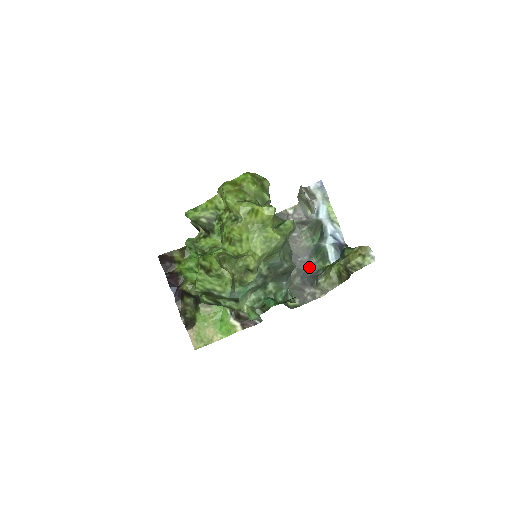
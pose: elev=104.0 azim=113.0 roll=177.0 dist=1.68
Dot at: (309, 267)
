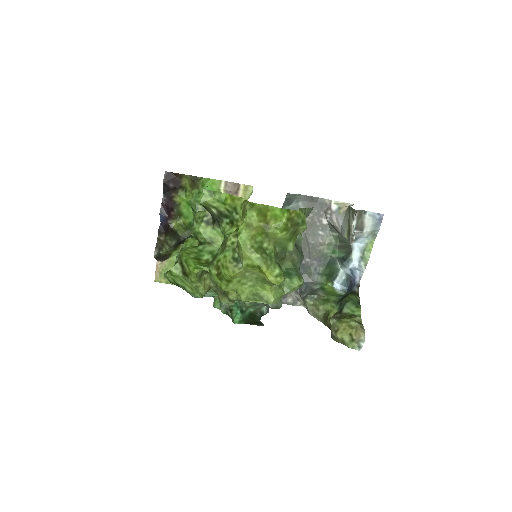
Dot at: (311, 273)
